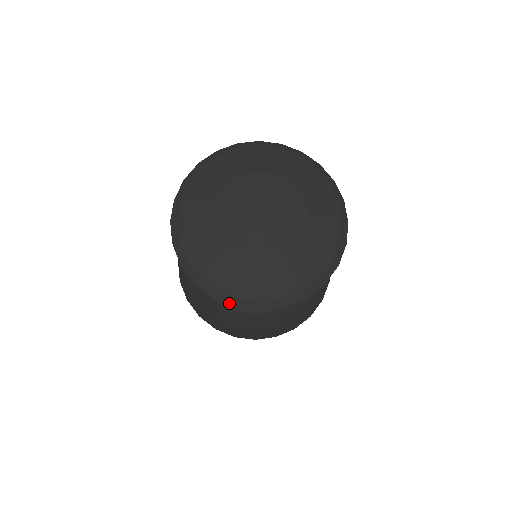
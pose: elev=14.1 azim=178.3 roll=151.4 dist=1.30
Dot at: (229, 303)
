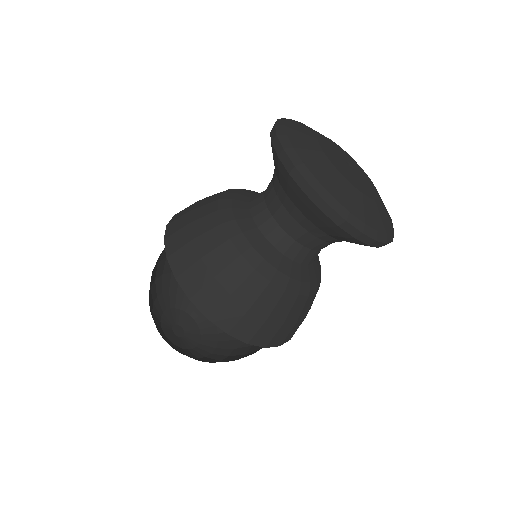
Dot at: (341, 214)
